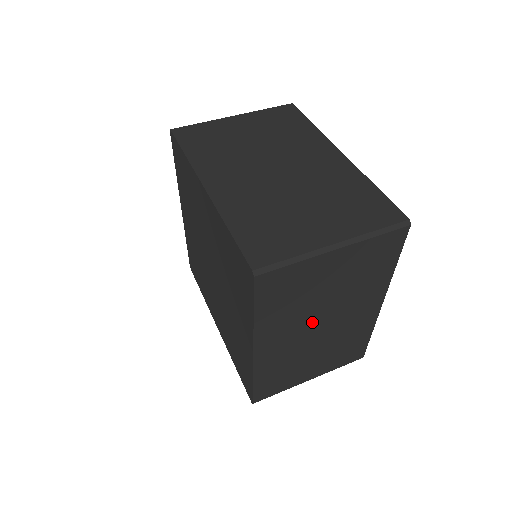
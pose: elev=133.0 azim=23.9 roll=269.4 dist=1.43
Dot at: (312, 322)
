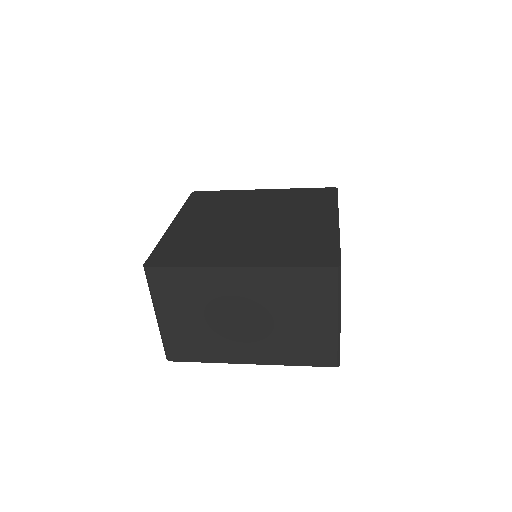
Dot at: occluded
